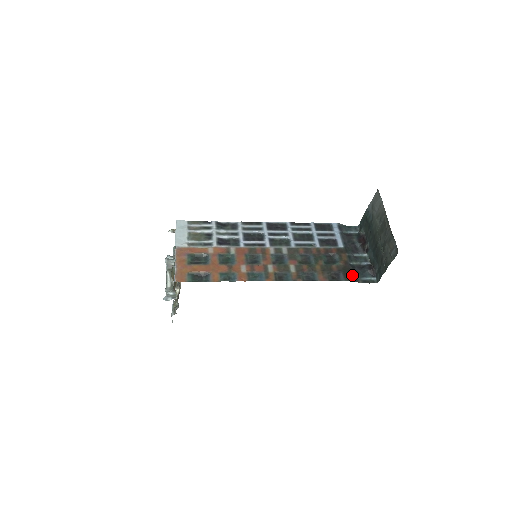
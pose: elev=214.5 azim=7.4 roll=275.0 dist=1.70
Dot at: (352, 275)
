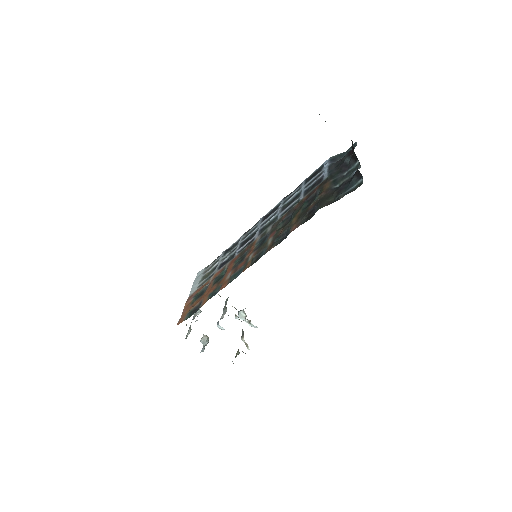
Dot at: (333, 198)
